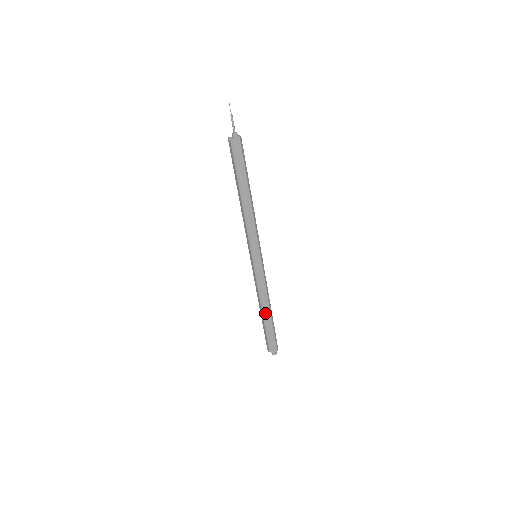
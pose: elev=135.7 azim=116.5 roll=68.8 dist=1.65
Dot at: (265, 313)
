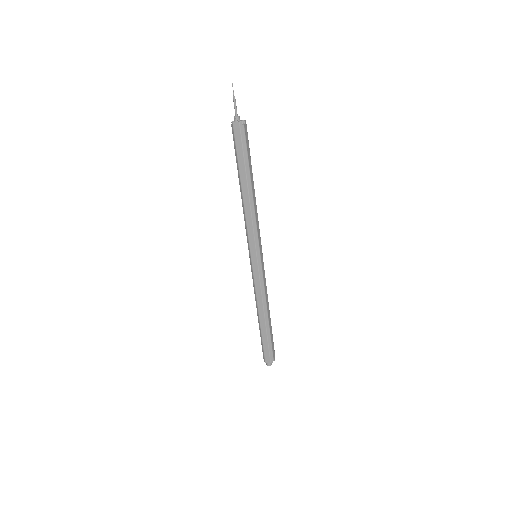
Dot at: (259, 318)
